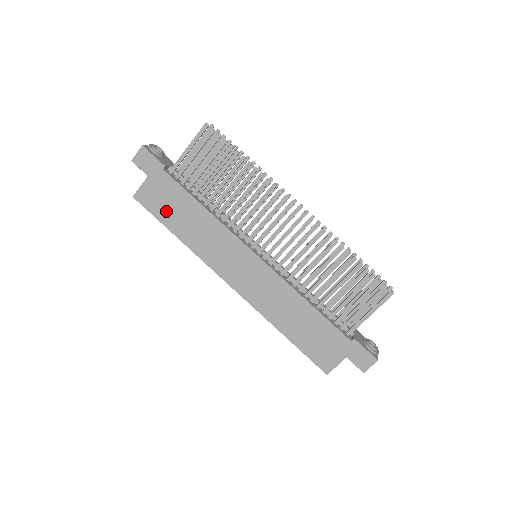
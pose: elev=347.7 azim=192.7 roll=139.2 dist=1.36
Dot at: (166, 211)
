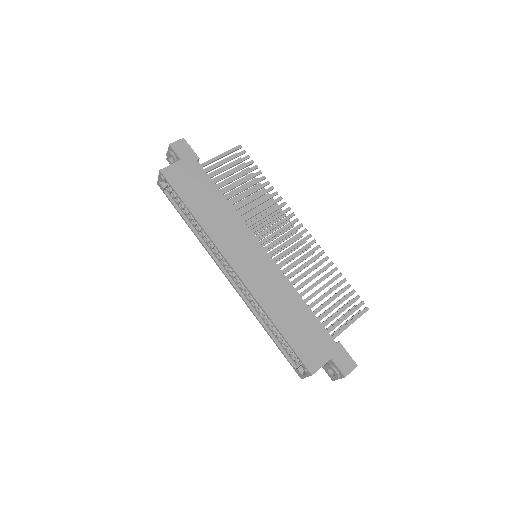
Dot at: (189, 191)
